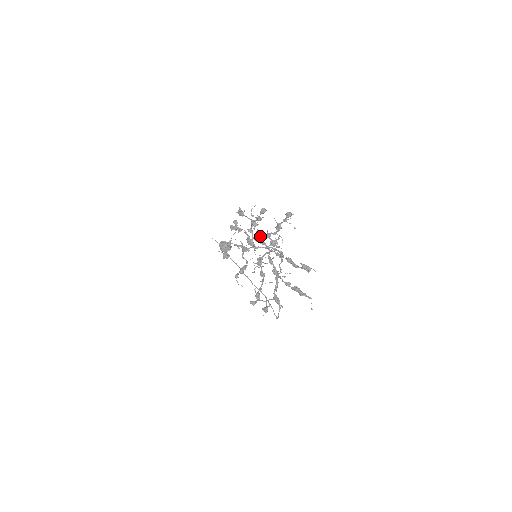
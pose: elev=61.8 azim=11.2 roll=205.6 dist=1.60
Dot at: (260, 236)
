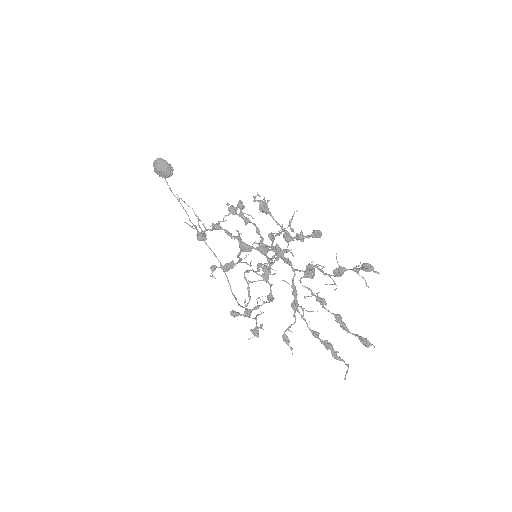
Dot at: (285, 250)
